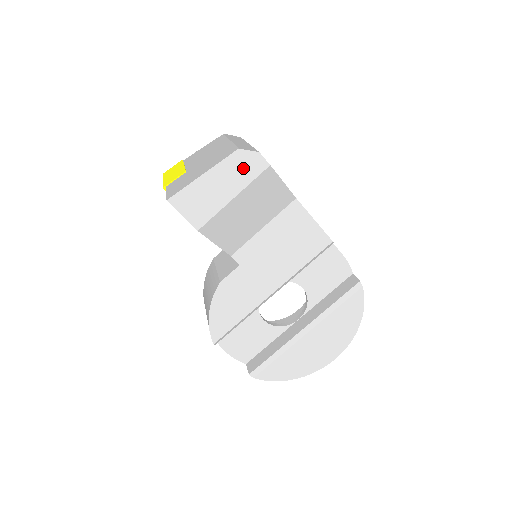
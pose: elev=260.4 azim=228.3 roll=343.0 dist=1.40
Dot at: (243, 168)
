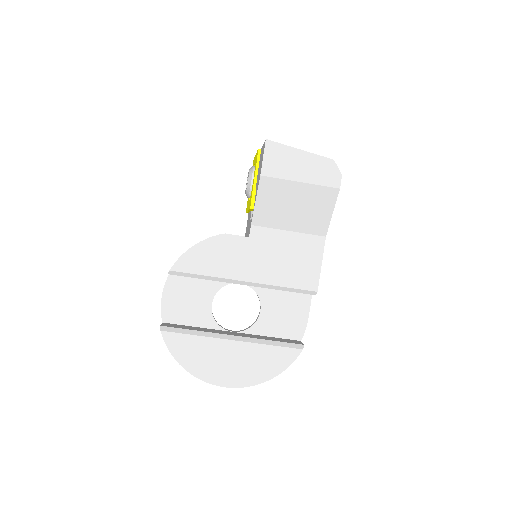
Dot at: (324, 172)
